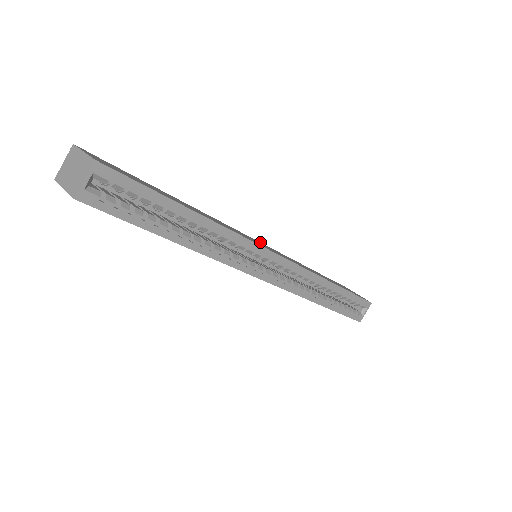
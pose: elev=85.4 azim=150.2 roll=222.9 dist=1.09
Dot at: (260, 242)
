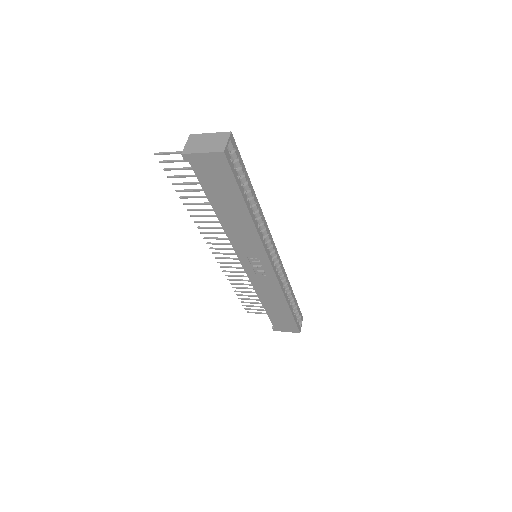
Dot at: occluded
